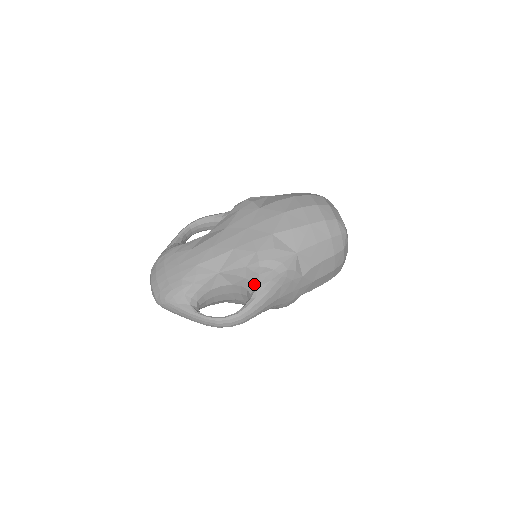
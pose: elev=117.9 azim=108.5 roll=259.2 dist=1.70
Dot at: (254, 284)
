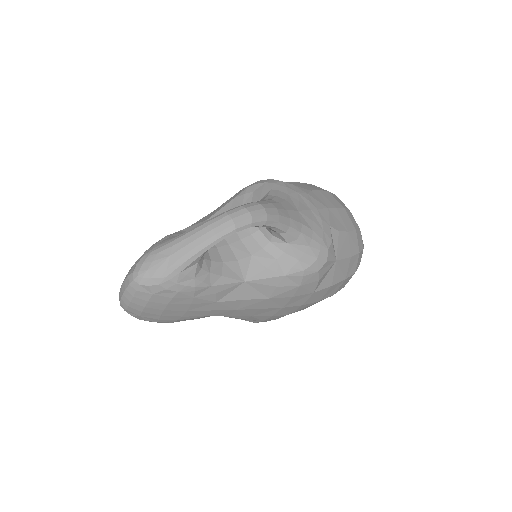
Dot at: occluded
